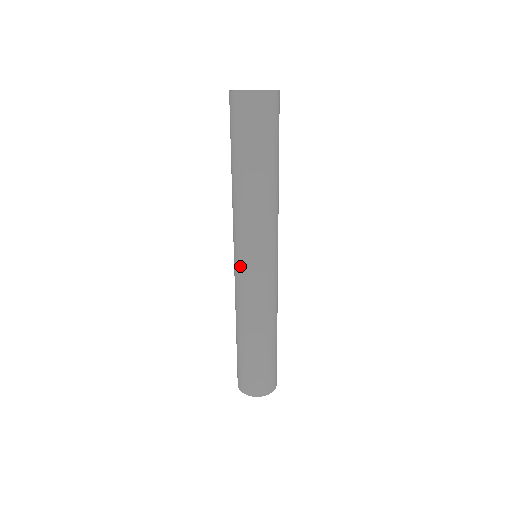
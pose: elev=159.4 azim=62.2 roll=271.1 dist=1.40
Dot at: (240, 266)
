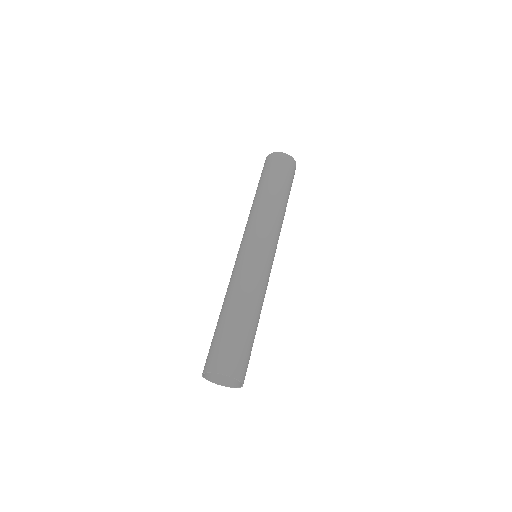
Dot at: (239, 251)
